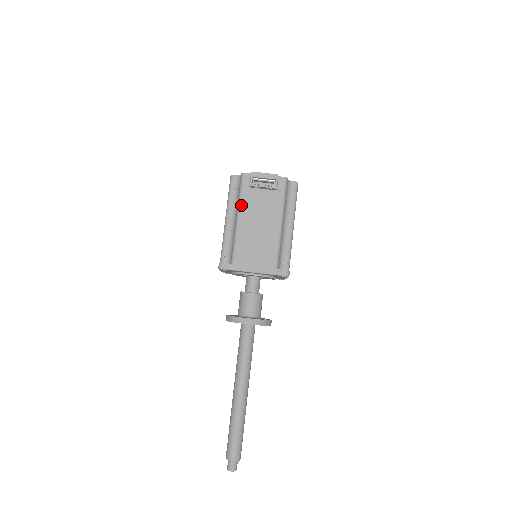
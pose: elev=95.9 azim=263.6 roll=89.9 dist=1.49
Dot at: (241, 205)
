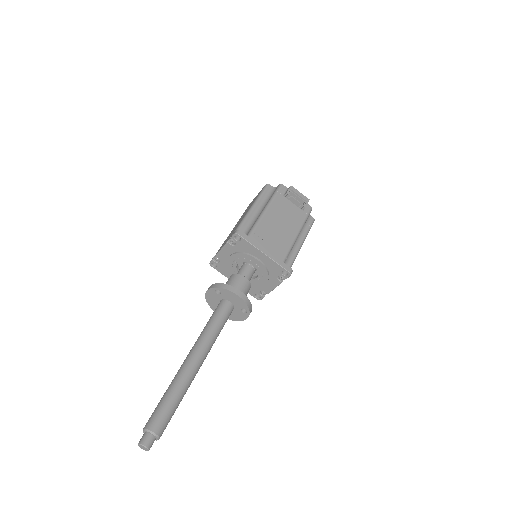
Dot at: (272, 202)
